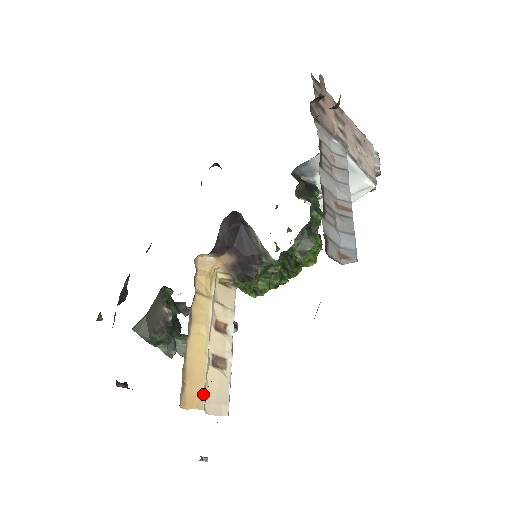
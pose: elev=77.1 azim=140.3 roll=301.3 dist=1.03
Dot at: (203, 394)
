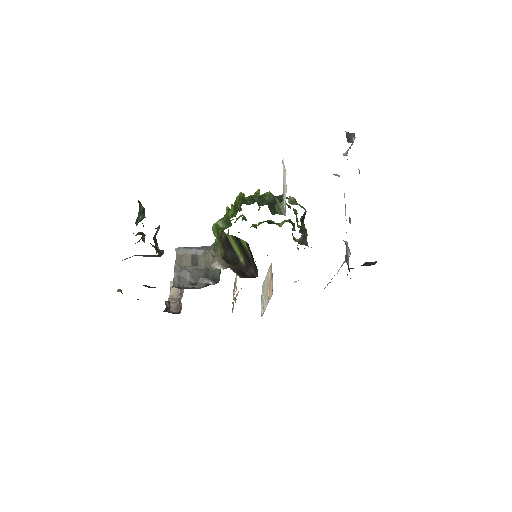
Dot at: occluded
